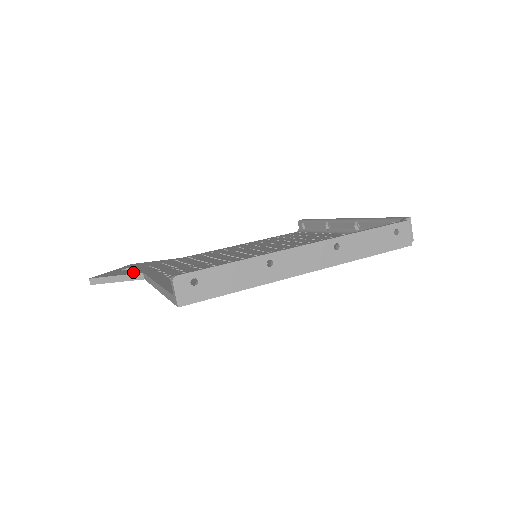
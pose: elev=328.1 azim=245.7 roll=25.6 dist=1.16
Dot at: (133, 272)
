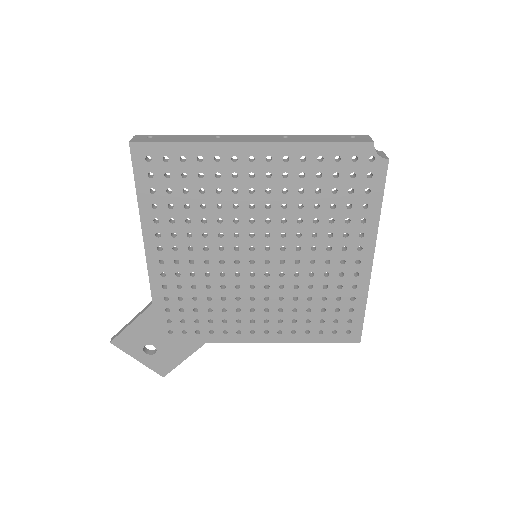
Dot at: occluded
